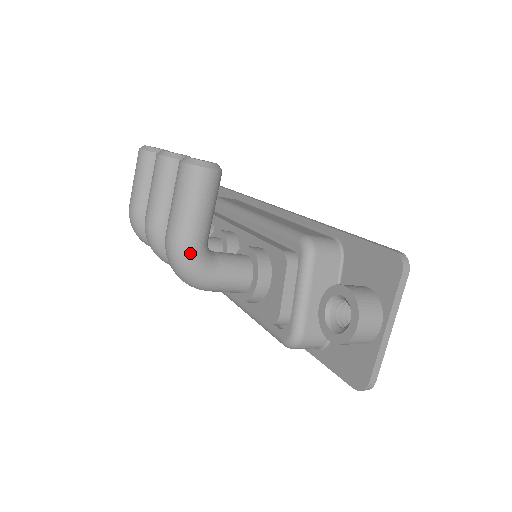
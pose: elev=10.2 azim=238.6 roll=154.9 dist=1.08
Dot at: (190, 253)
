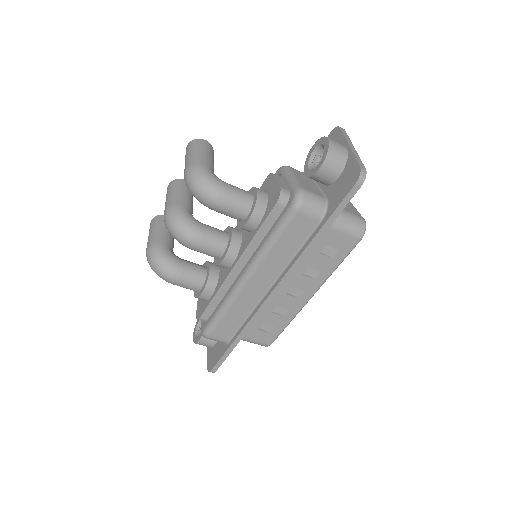
Dot at: (204, 167)
